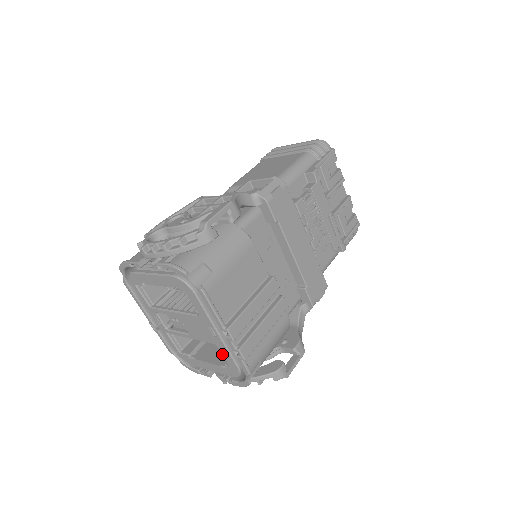
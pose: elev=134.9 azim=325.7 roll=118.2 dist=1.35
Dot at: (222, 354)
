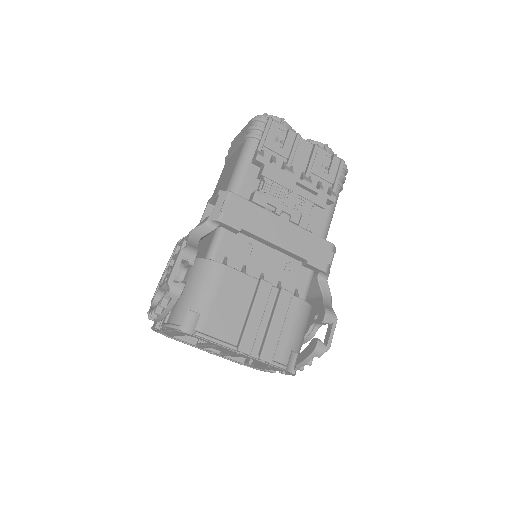
Dot at: occluded
